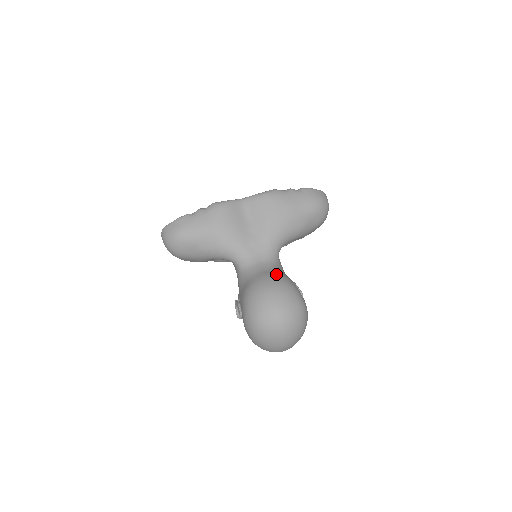
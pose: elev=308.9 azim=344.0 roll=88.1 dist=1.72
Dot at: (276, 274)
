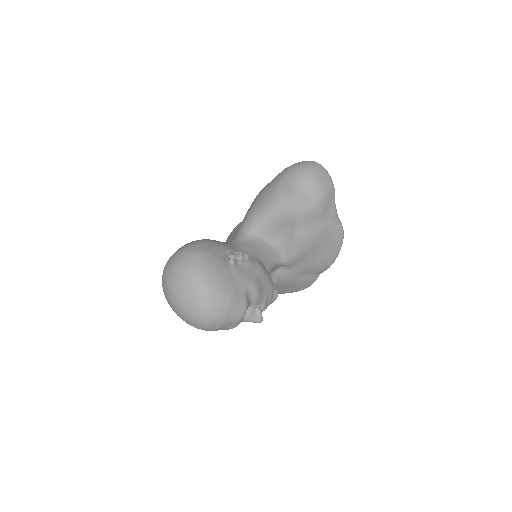
Dot at: occluded
